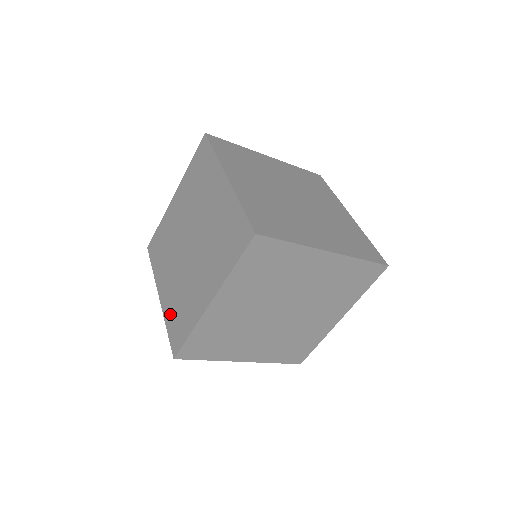
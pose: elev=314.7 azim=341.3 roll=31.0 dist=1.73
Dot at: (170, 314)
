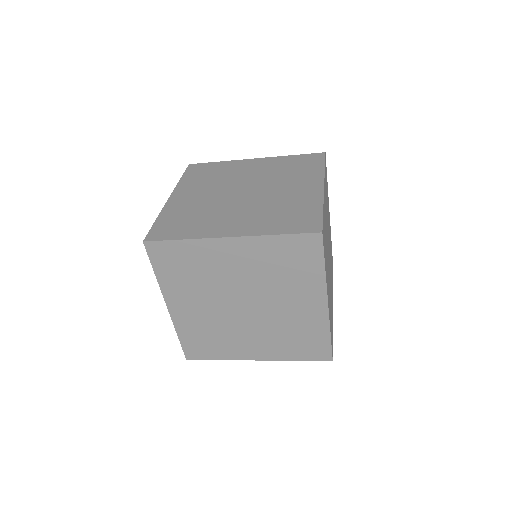
Dot at: (271, 226)
